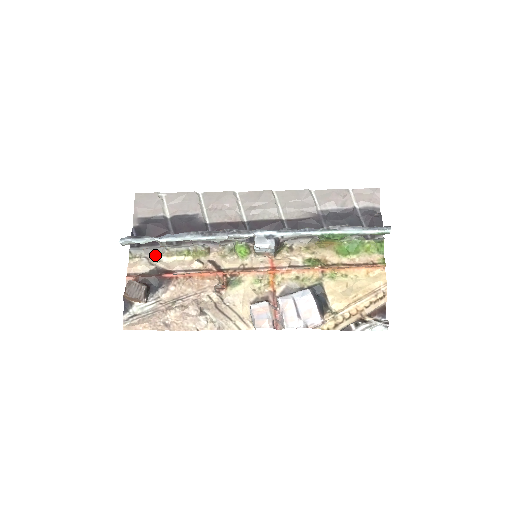
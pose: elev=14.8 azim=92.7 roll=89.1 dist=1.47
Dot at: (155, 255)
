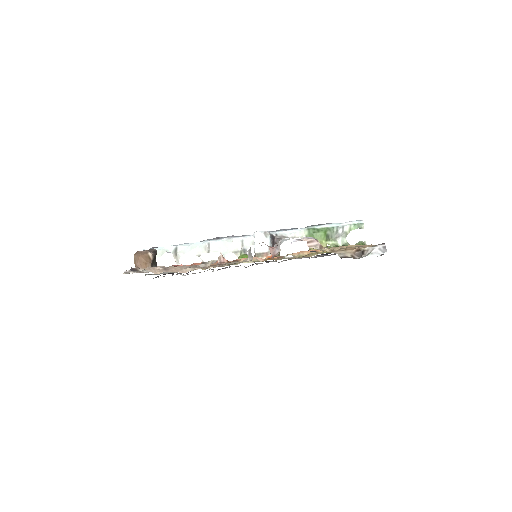
Dot at: (167, 273)
